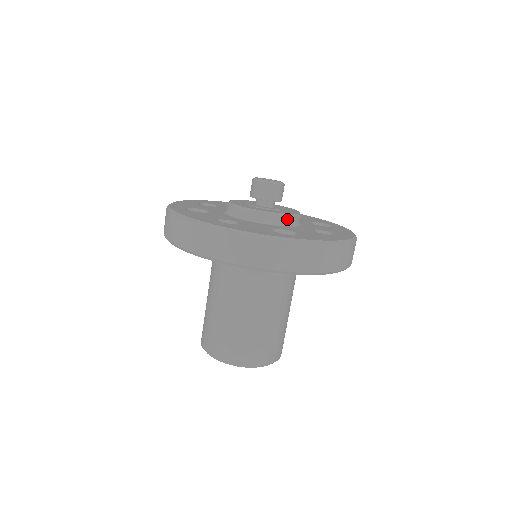
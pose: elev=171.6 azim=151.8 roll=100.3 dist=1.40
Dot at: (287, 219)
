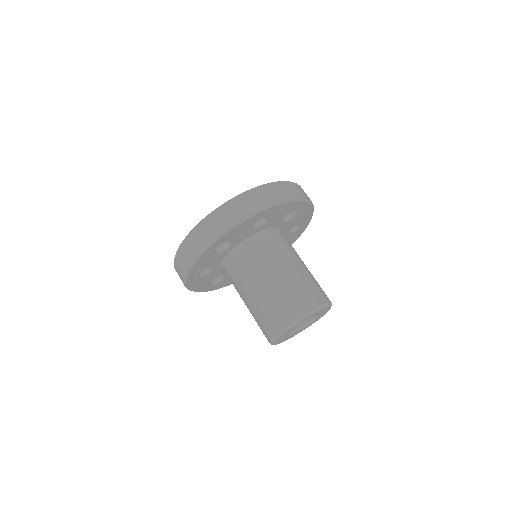
Dot at: occluded
